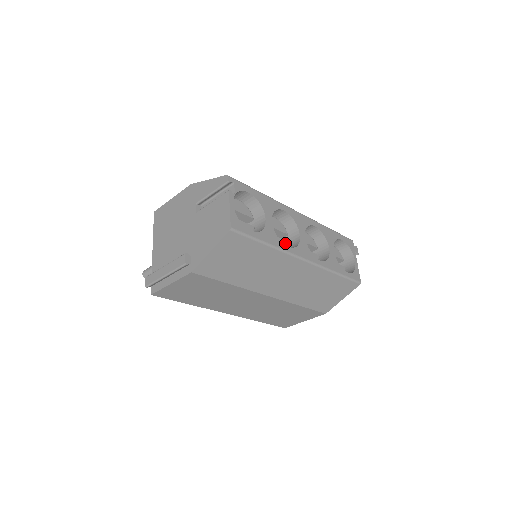
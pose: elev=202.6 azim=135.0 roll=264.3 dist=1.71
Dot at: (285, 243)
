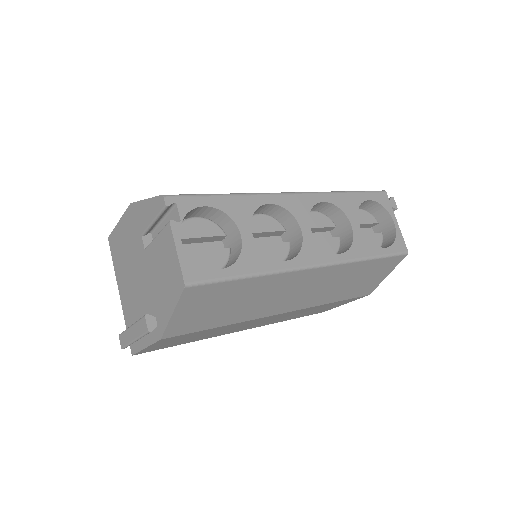
Dot at: (283, 247)
